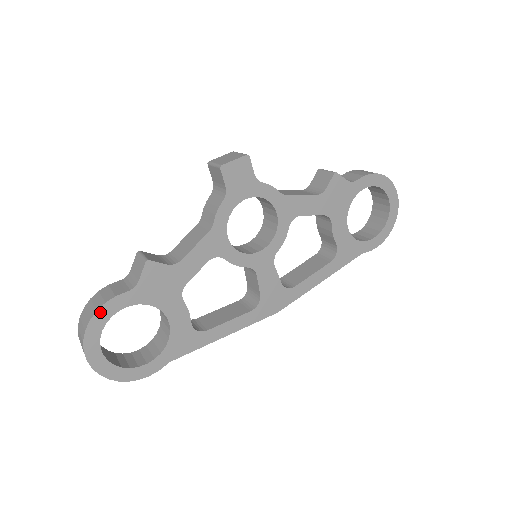
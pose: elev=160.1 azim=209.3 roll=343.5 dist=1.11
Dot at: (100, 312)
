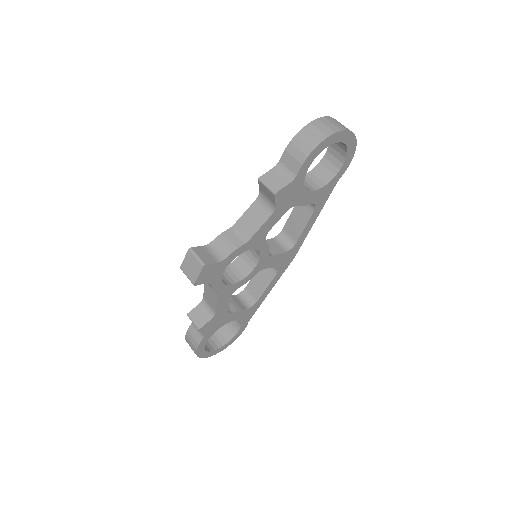
Dot at: (198, 351)
